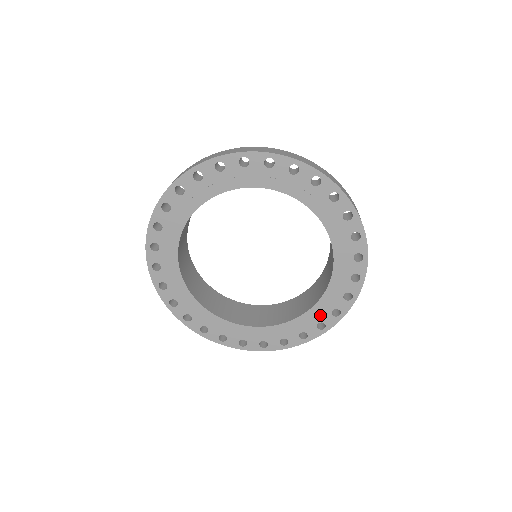
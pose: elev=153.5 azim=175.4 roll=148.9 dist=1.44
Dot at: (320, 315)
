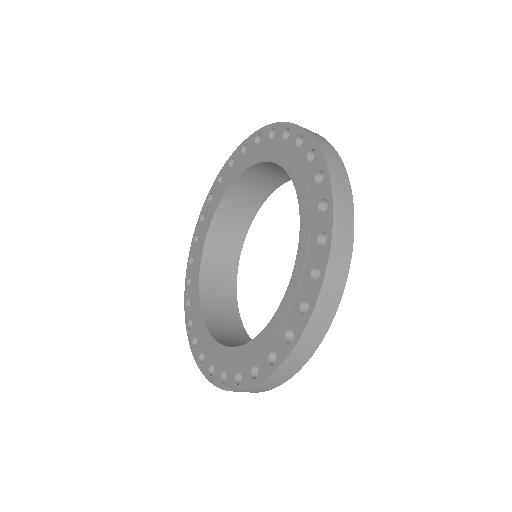
Dot at: (308, 259)
